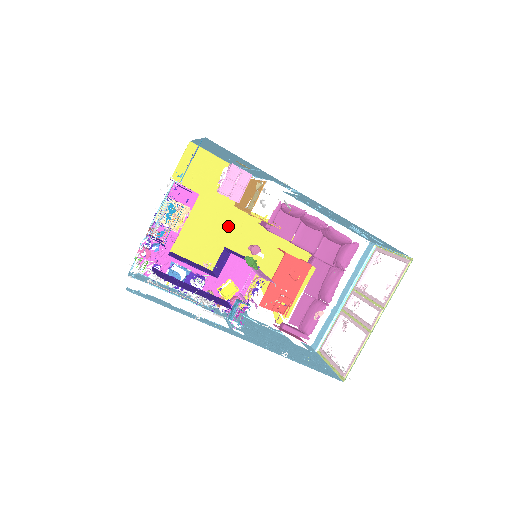
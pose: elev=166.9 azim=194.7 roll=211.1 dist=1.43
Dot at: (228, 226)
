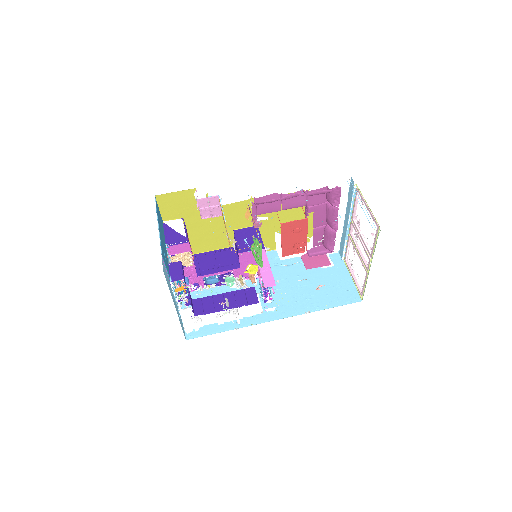
Dot at: (226, 219)
